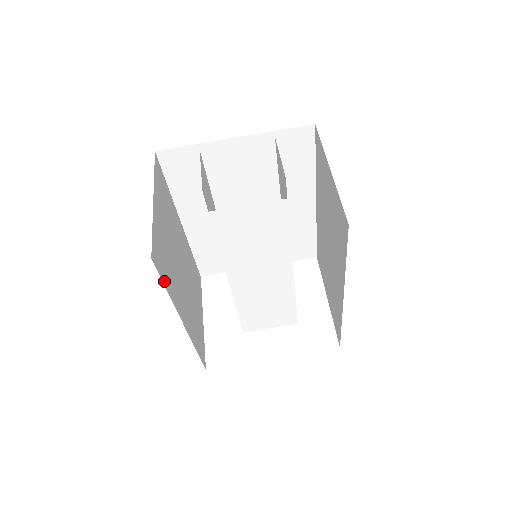
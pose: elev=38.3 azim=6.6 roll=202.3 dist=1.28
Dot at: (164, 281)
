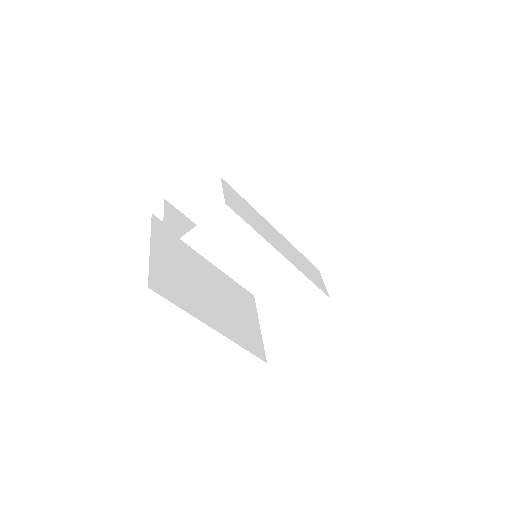
Dot at: (173, 301)
